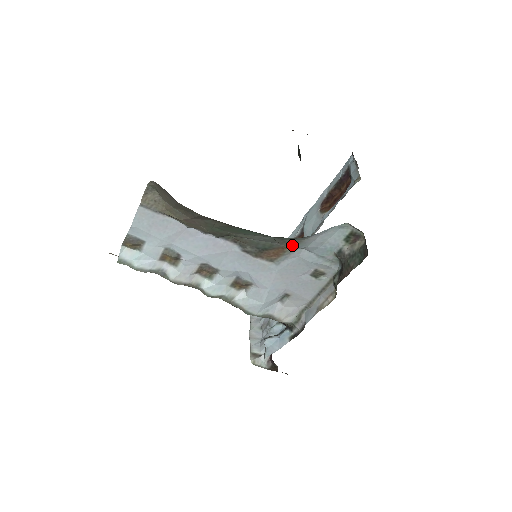
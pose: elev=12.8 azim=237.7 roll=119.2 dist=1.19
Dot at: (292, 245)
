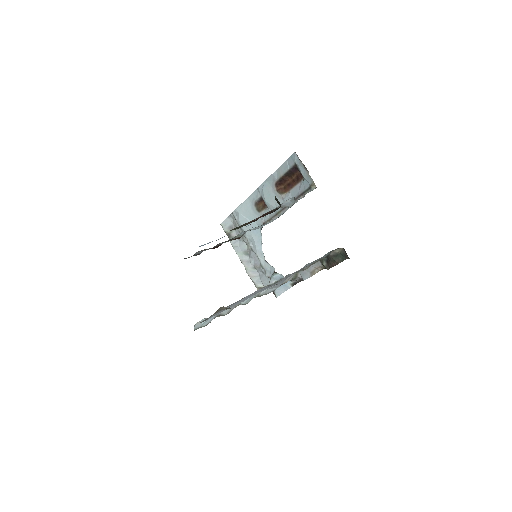
Dot at: occluded
